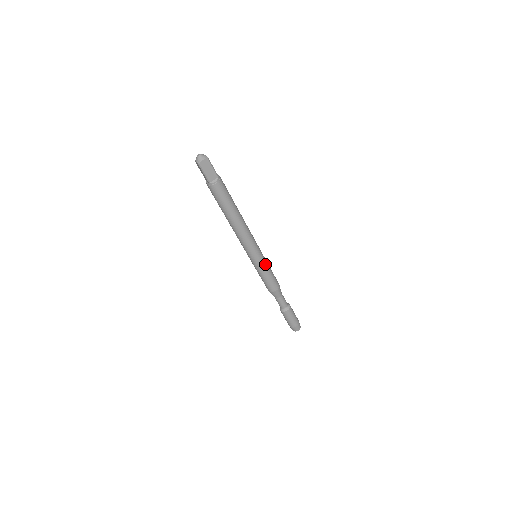
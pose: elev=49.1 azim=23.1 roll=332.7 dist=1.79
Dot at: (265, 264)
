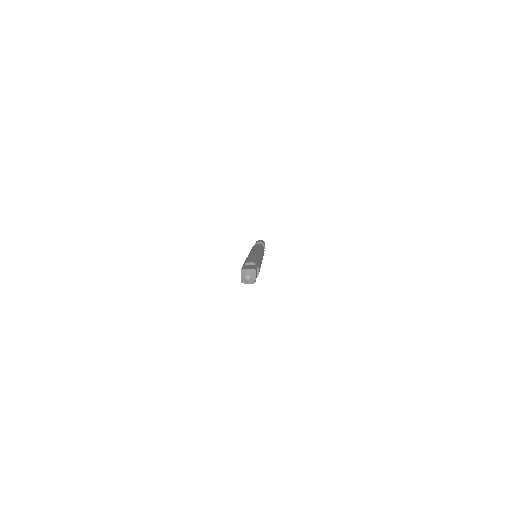
Dot at: occluded
